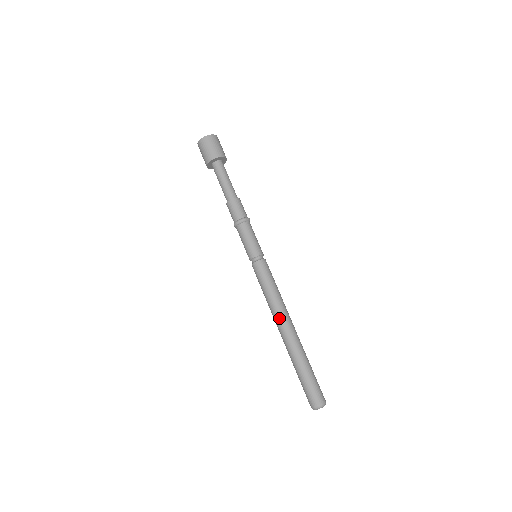
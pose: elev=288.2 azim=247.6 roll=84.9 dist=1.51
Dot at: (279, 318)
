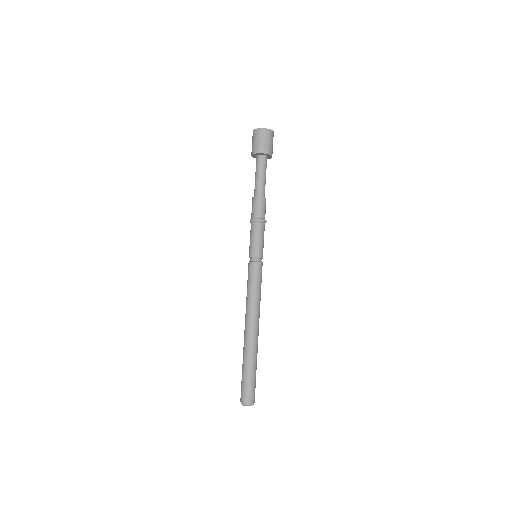
Dot at: (249, 318)
